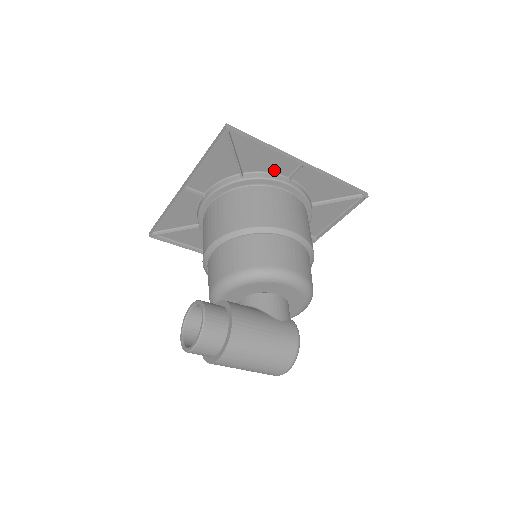
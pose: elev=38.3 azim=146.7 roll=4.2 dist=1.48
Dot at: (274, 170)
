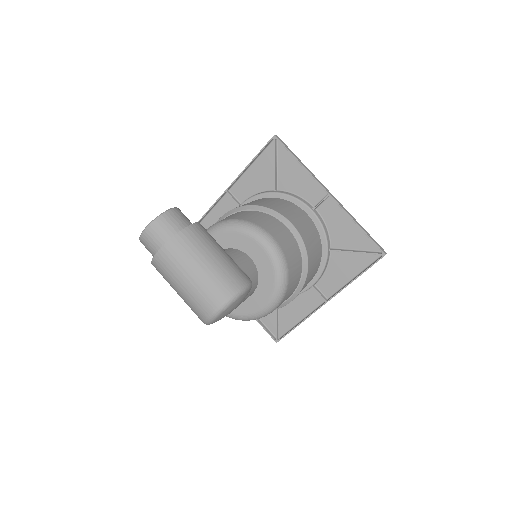
Dot at: (304, 195)
